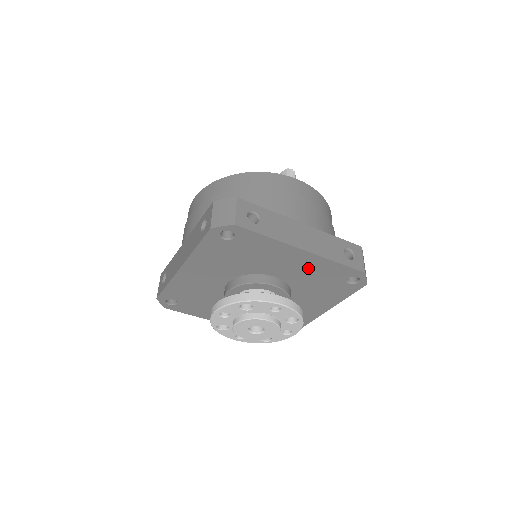
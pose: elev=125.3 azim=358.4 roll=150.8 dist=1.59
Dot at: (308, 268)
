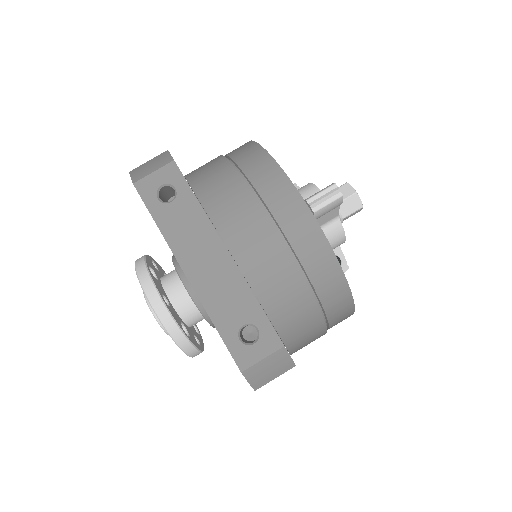
Dot at: occluded
